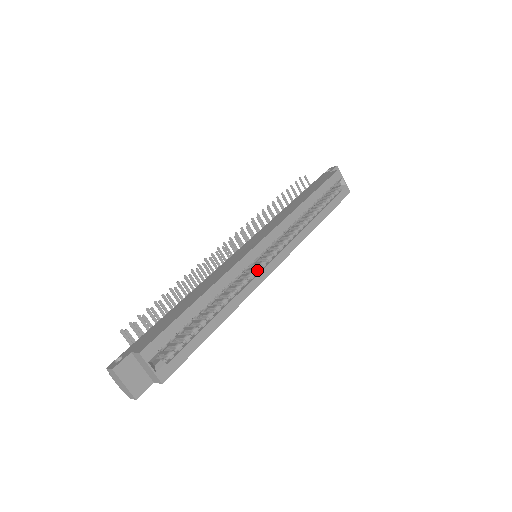
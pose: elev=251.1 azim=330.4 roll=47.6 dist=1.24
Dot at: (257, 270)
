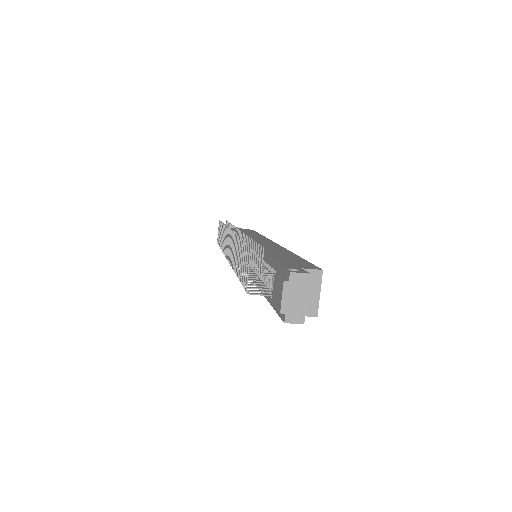
Dot at: occluded
